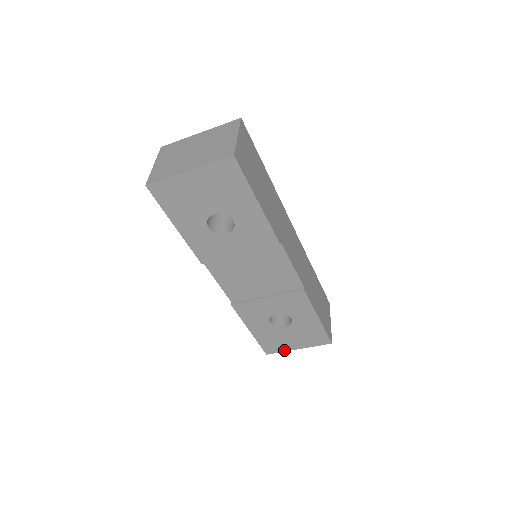
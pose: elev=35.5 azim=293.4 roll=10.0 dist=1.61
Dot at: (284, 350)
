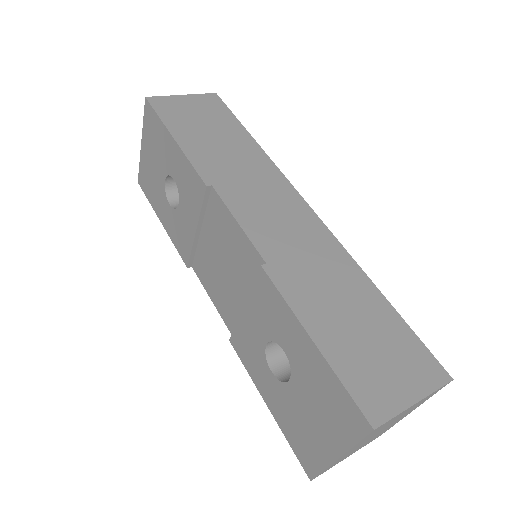
Dot at: (323, 463)
